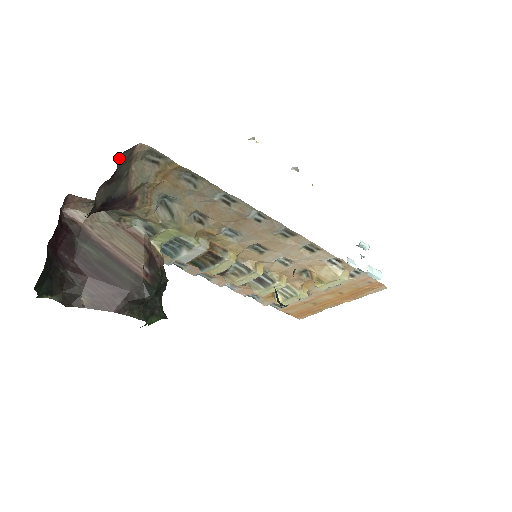
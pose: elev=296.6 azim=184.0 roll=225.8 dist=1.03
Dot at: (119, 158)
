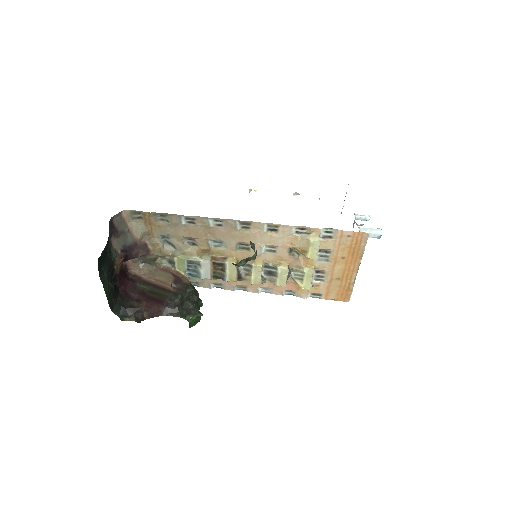
Dot at: (114, 221)
